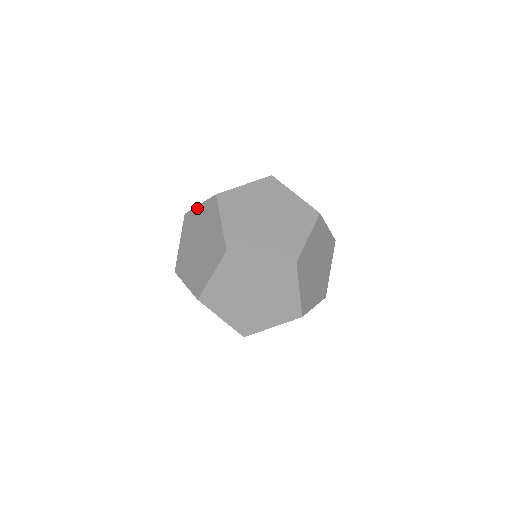
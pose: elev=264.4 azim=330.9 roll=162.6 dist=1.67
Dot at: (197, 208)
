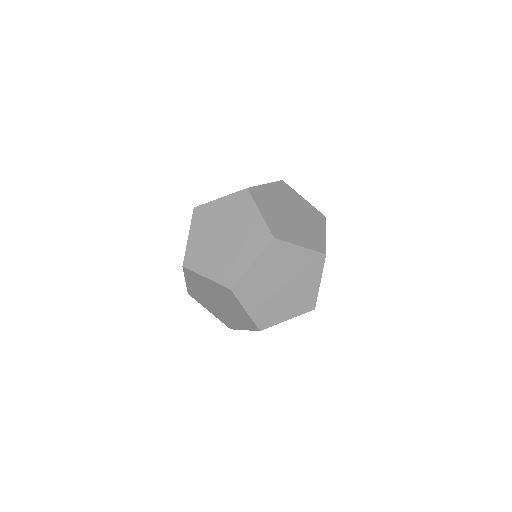
Dot at: (187, 284)
